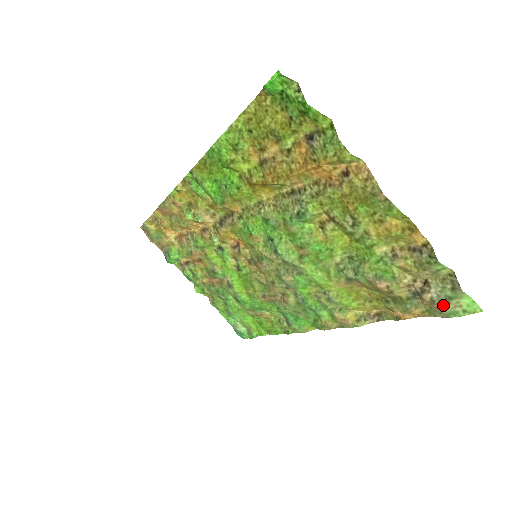
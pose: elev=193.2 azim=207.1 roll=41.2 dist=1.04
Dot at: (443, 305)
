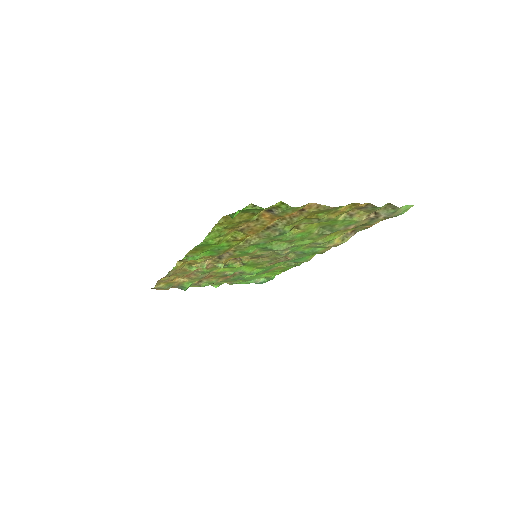
Dot at: (392, 216)
